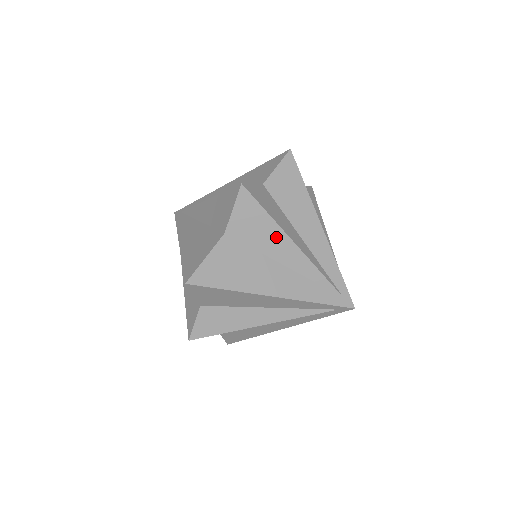
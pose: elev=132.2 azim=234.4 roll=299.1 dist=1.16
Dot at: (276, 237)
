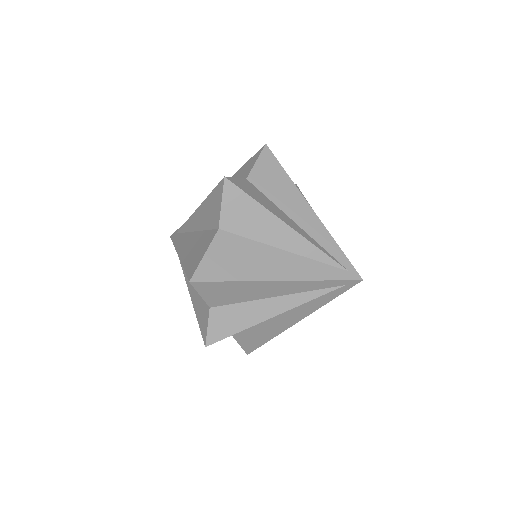
Dot at: (269, 223)
